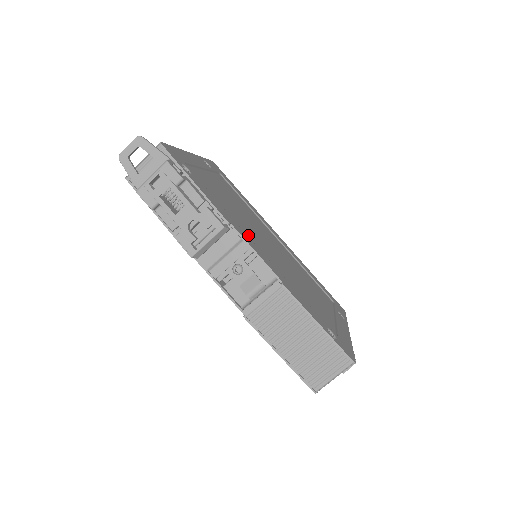
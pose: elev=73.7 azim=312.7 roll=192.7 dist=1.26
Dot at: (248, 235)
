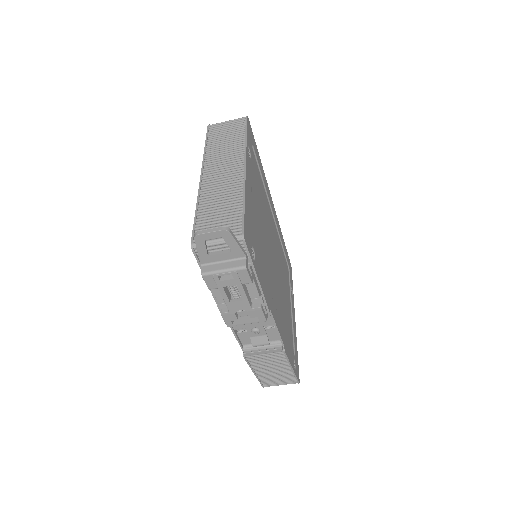
Dot at: (271, 291)
